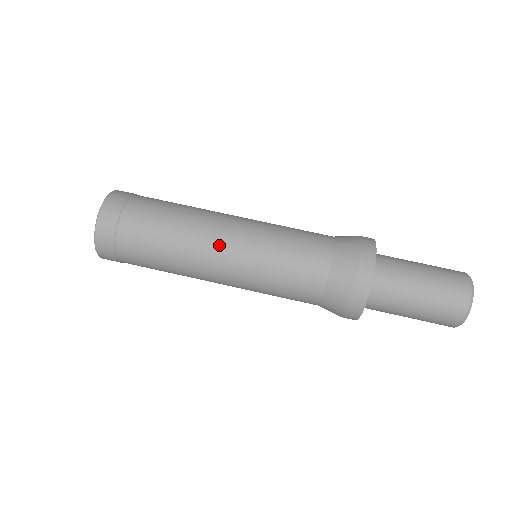
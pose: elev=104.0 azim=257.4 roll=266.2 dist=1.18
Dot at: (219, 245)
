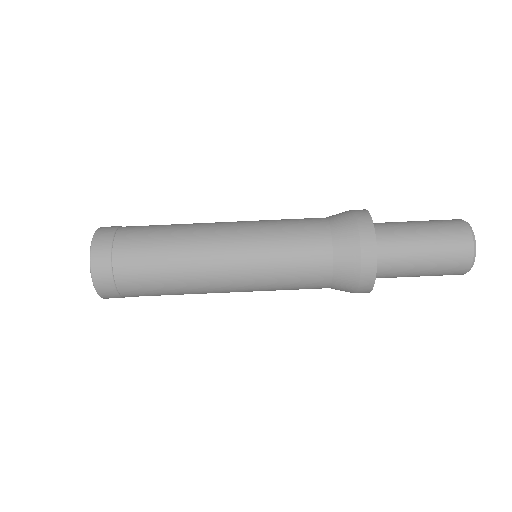
Dot at: (218, 248)
